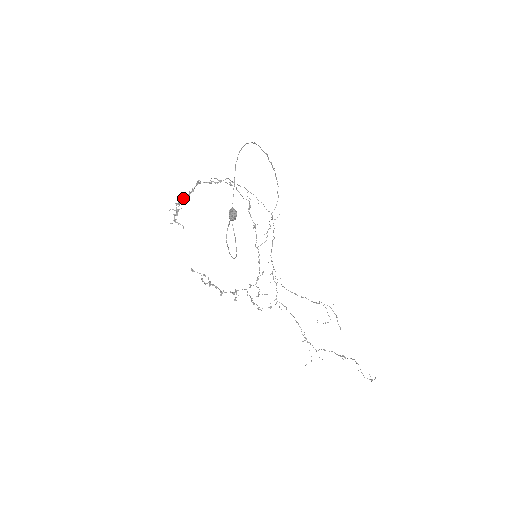
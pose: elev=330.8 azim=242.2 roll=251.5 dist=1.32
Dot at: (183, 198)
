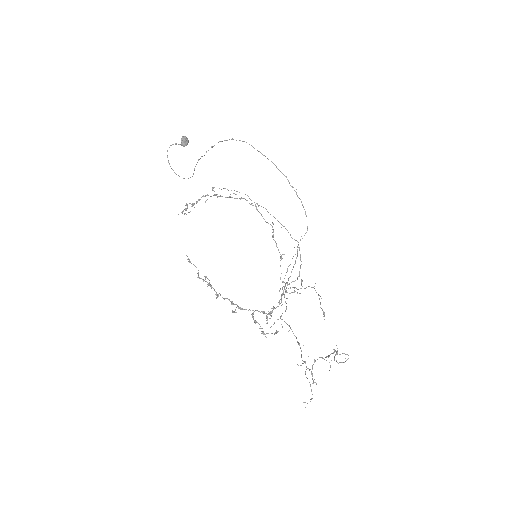
Dot at: occluded
